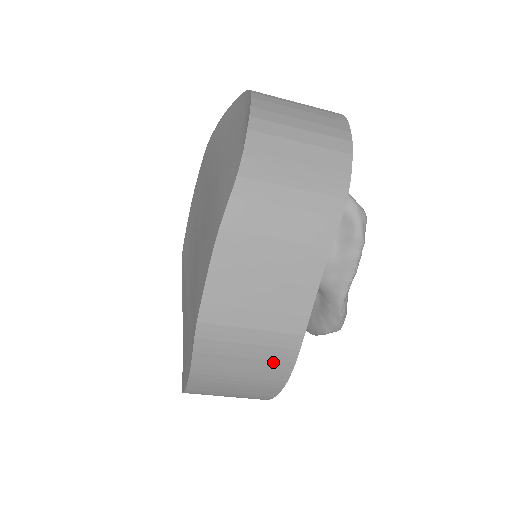
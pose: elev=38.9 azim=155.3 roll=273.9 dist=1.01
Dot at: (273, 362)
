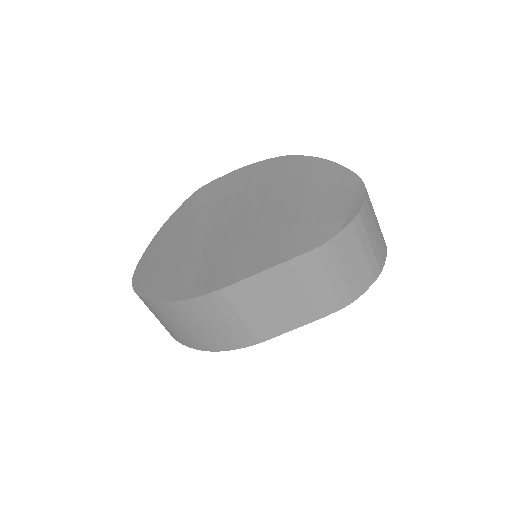
Dot at: (225, 339)
